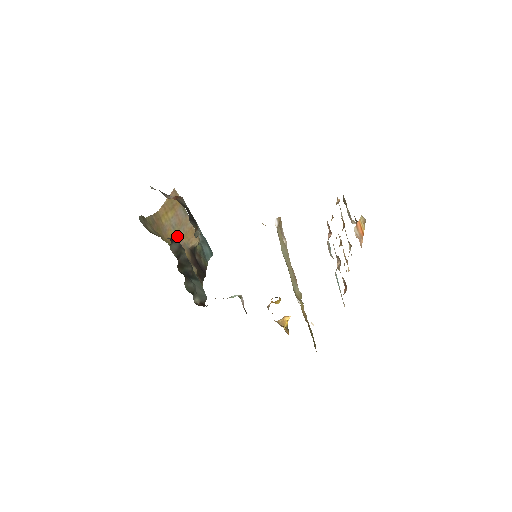
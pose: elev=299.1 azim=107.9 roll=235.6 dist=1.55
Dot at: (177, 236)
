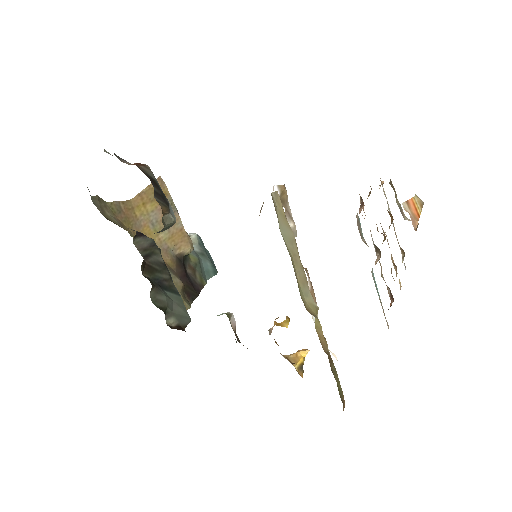
Dot at: (158, 236)
